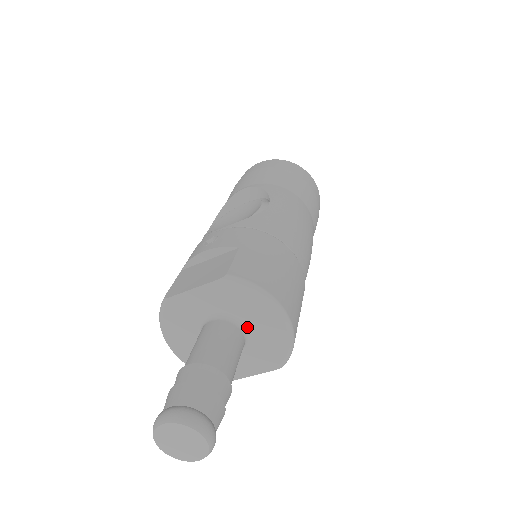
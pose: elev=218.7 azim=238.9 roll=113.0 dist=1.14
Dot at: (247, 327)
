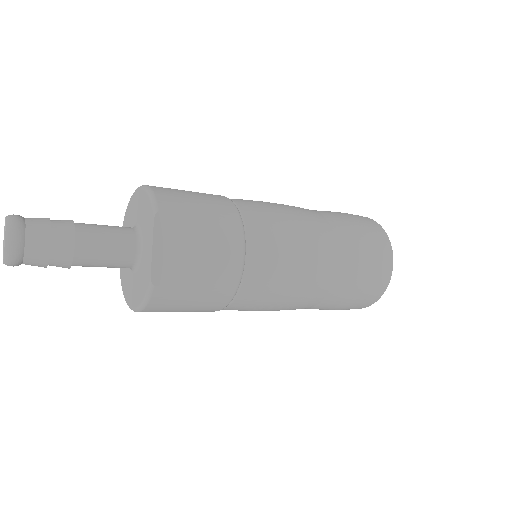
Dot at: (137, 224)
